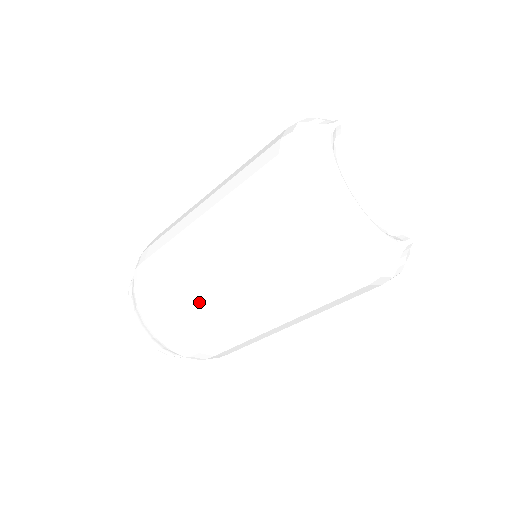
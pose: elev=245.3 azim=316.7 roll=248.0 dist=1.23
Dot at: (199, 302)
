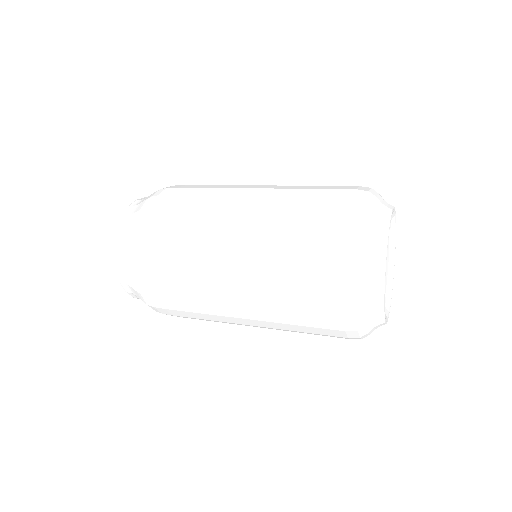
Dot at: (217, 203)
